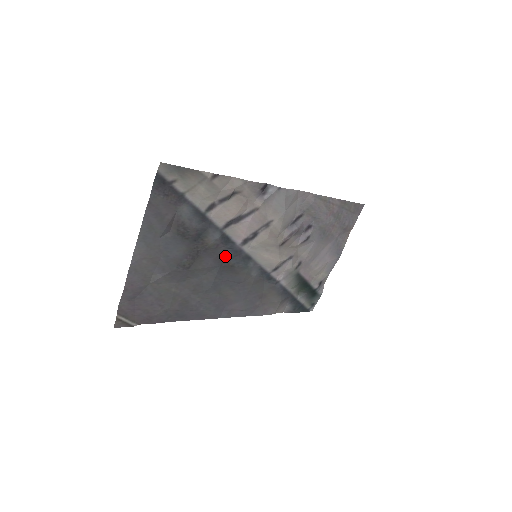
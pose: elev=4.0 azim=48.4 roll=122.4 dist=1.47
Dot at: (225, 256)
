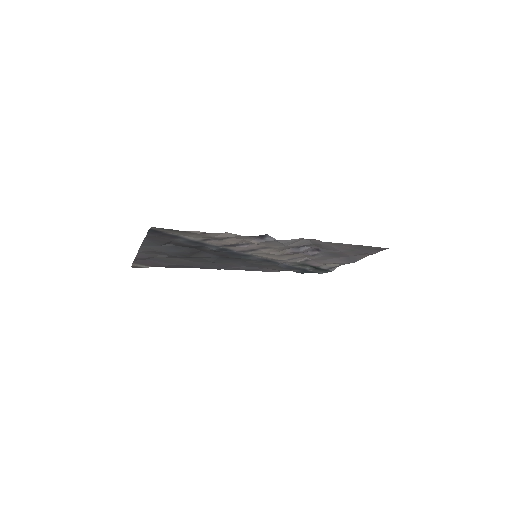
Dot at: (224, 254)
